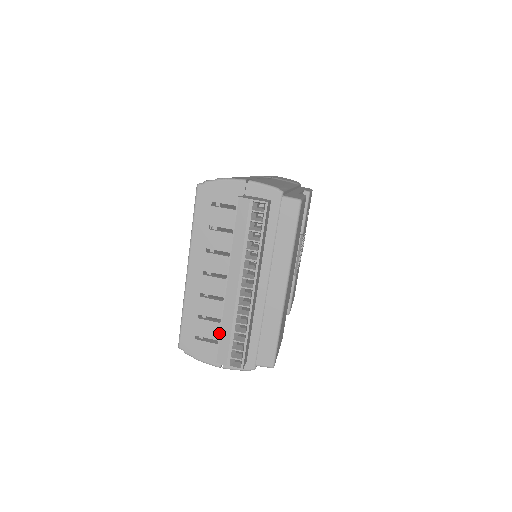
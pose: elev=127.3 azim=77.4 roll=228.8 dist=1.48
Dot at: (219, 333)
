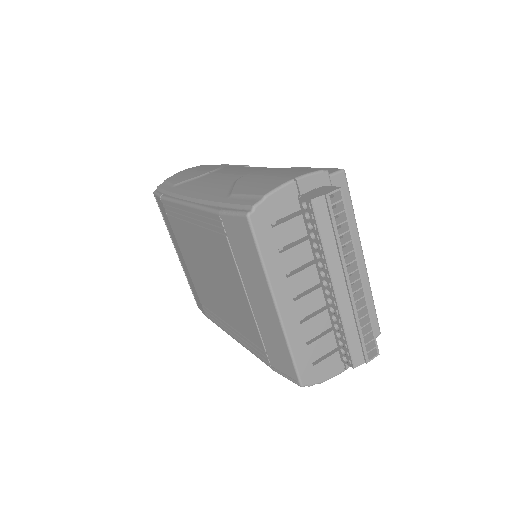
Dot at: (346, 341)
